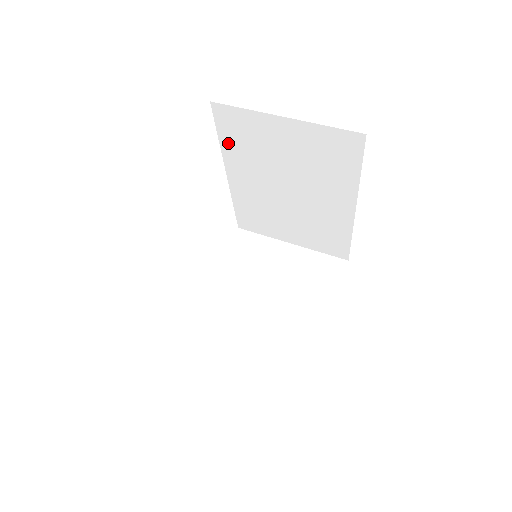
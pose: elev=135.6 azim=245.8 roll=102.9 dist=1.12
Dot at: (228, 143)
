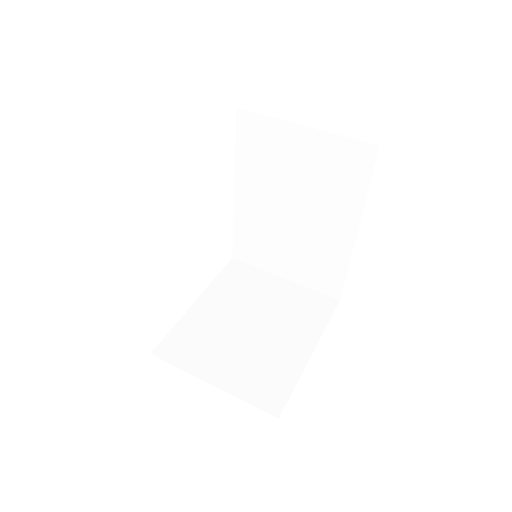
Dot at: (244, 155)
